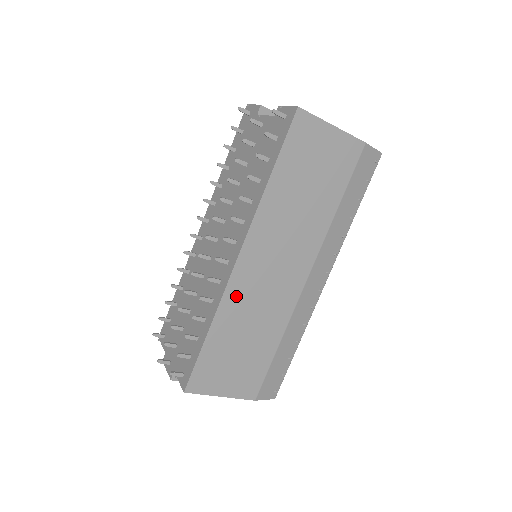
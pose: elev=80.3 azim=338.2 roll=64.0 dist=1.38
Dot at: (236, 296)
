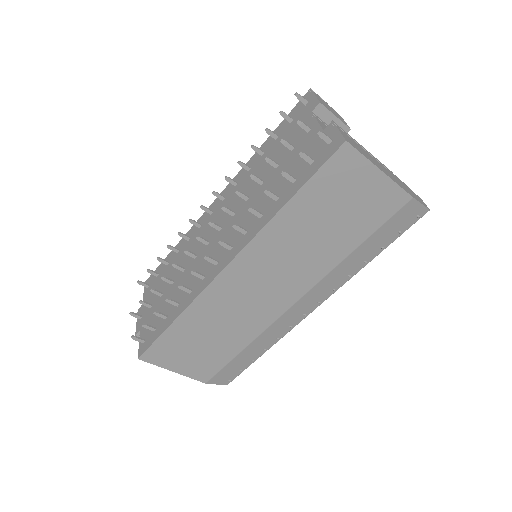
Dot at: (213, 299)
